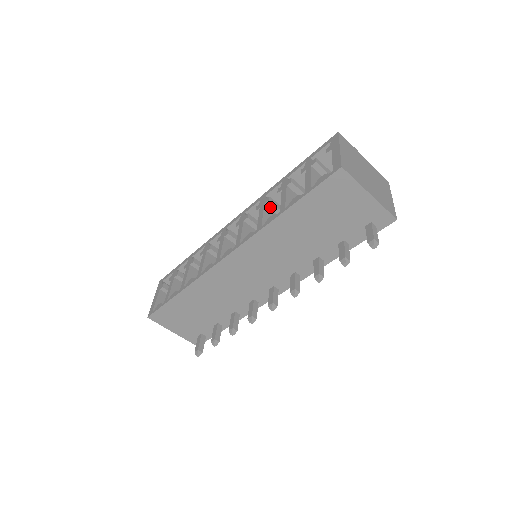
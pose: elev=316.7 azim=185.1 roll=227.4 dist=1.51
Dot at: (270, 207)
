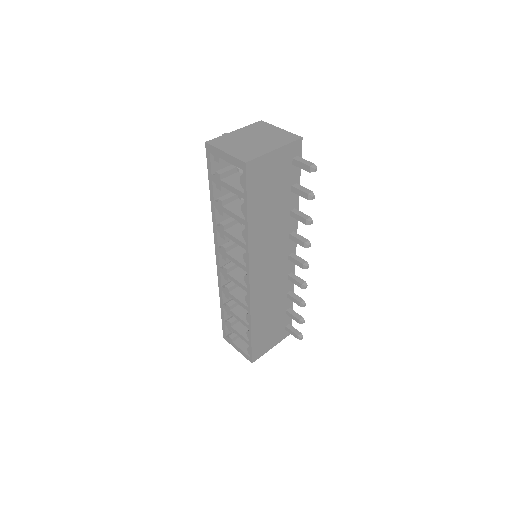
Dot at: (229, 227)
